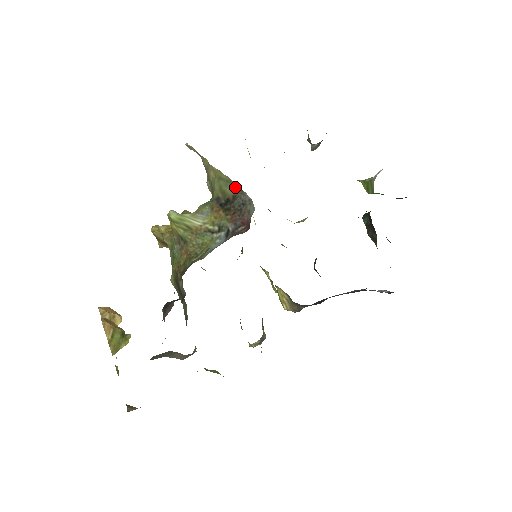
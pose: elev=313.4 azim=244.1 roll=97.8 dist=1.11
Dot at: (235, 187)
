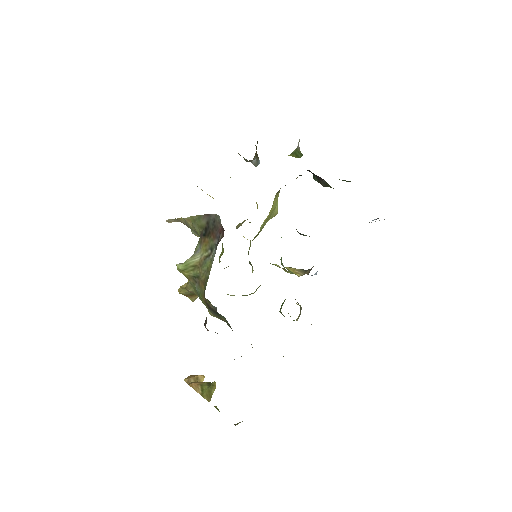
Dot at: (204, 217)
